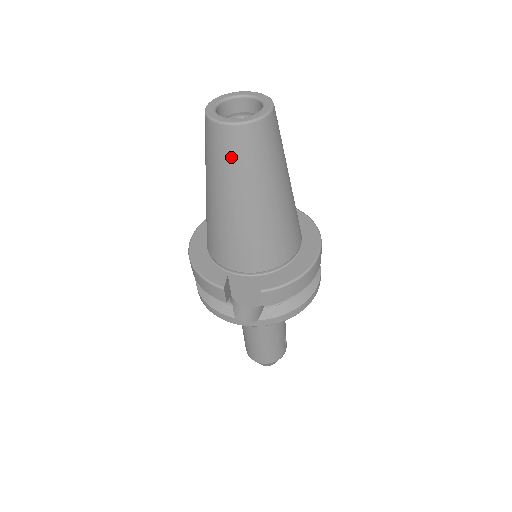
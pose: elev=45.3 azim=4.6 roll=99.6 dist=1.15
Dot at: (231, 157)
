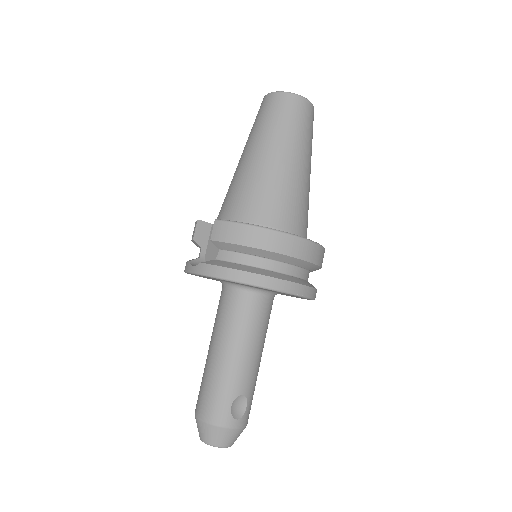
Dot at: (259, 116)
